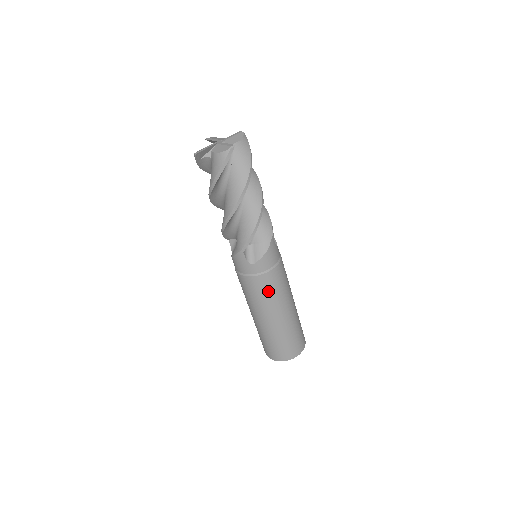
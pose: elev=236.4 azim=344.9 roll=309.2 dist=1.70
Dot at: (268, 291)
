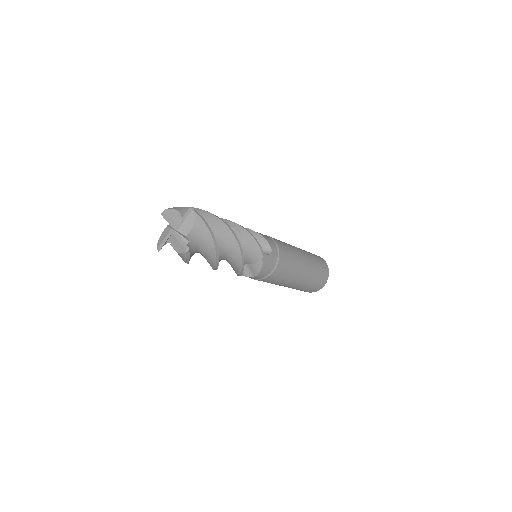
Dot at: (276, 281)
